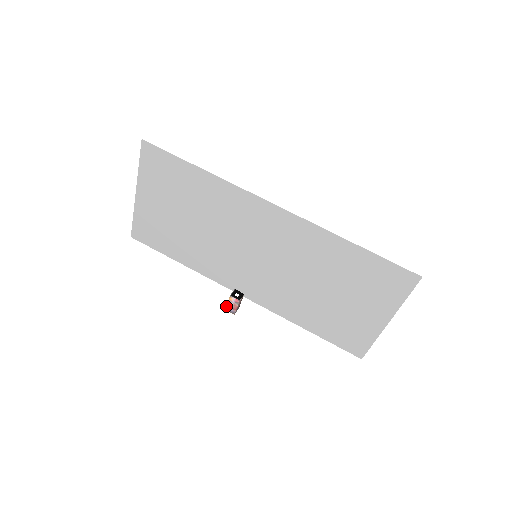
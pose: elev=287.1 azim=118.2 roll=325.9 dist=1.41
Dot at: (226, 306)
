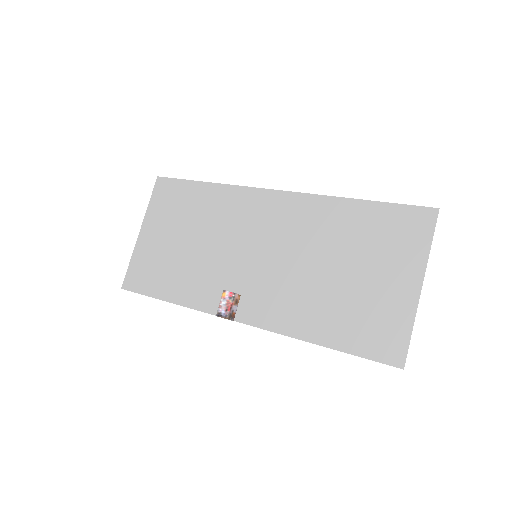
Dot at: occluded
